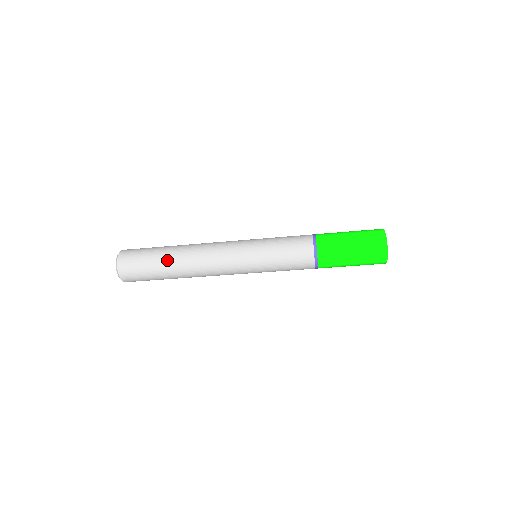
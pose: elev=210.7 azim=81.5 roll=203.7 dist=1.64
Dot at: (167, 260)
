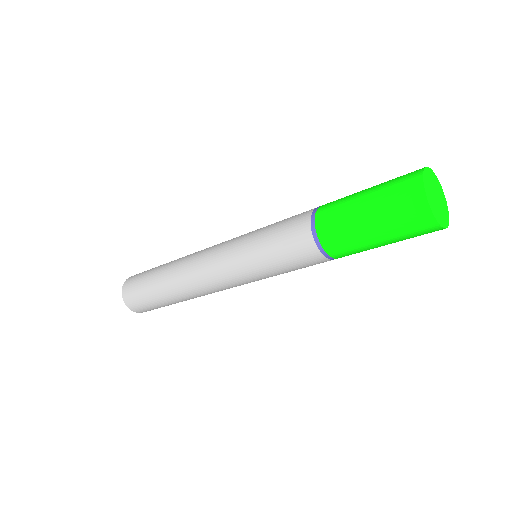
Dot at: (172, 301)
